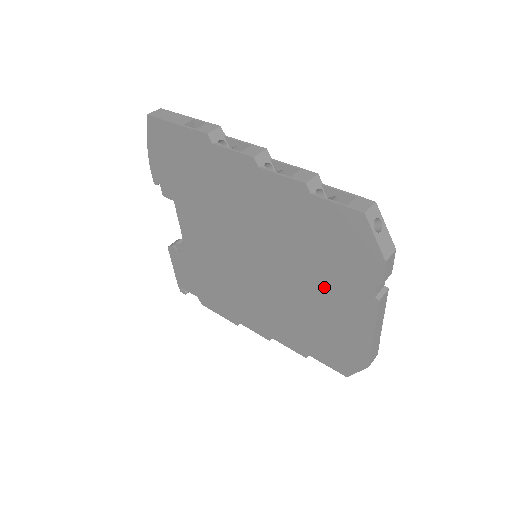
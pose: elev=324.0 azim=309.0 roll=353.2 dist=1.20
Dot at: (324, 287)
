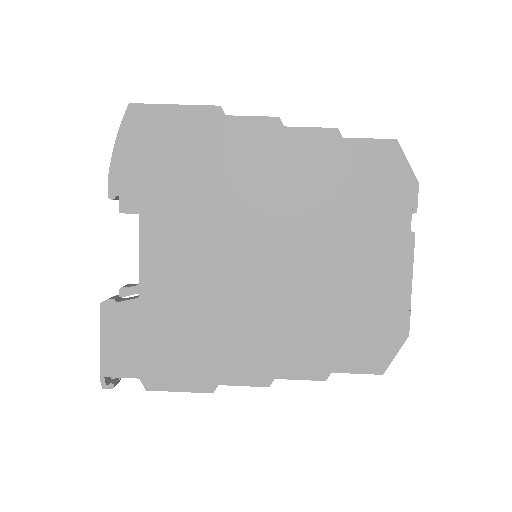
Dot at: (355, 247)
